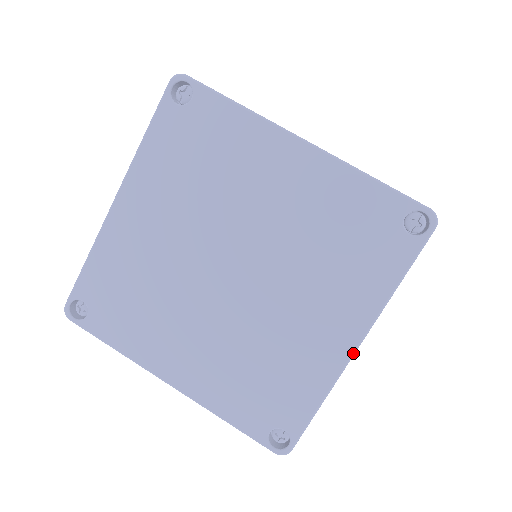
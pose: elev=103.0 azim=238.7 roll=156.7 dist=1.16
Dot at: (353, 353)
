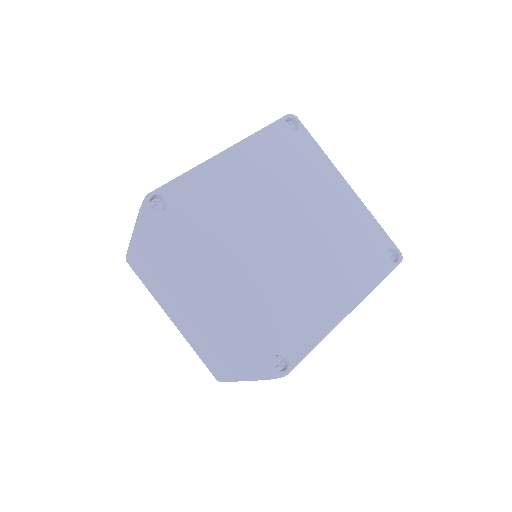
Dot at: occluded
